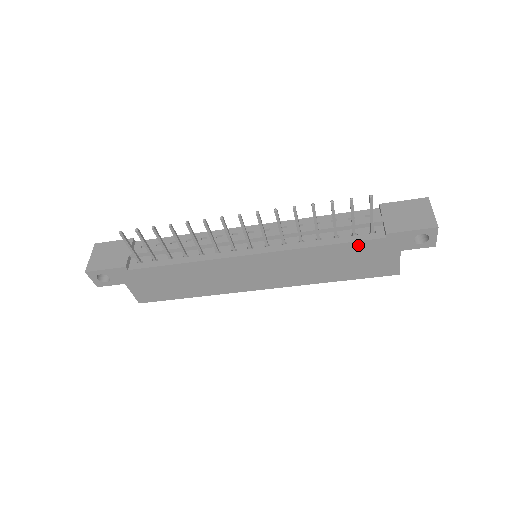
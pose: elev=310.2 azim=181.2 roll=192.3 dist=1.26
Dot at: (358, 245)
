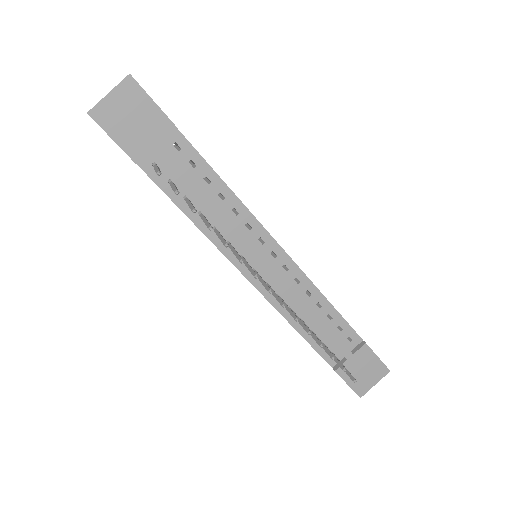
Dot at: (315, 349)
